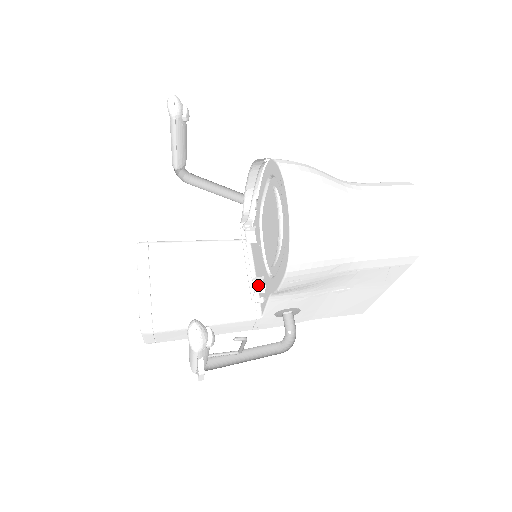
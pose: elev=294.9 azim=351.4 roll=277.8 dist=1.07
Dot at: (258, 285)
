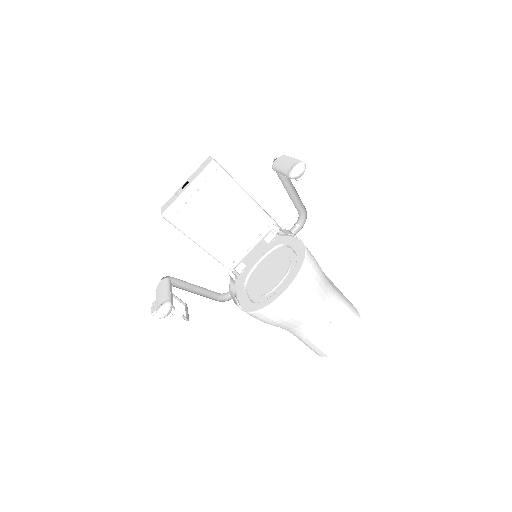
Dot at: (241, 266)
